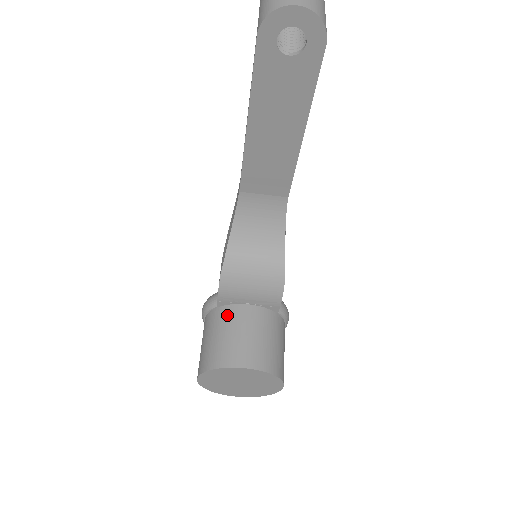
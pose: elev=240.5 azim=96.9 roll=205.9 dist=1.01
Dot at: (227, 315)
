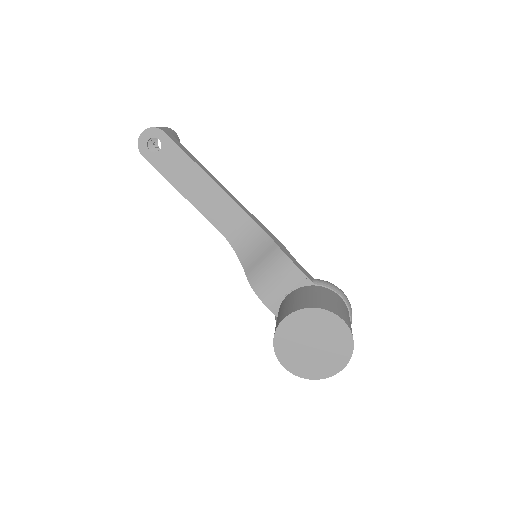
Dot at: occluded
